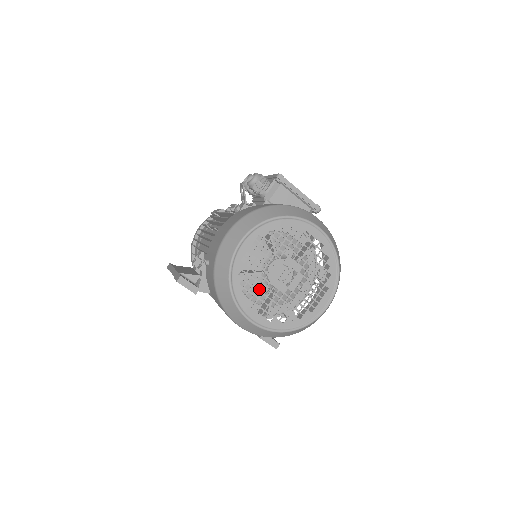
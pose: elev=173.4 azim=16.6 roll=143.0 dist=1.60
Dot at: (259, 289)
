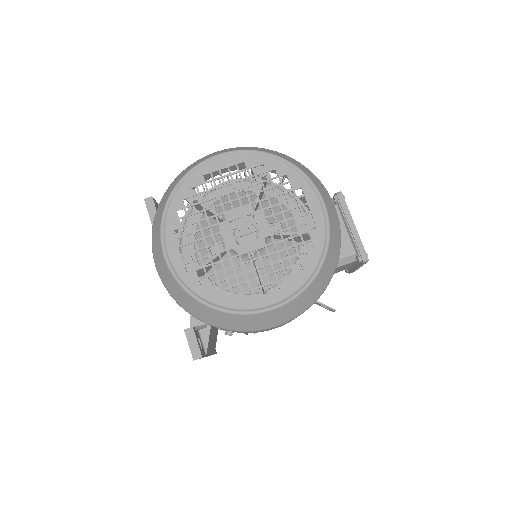
Dot at: occluded
